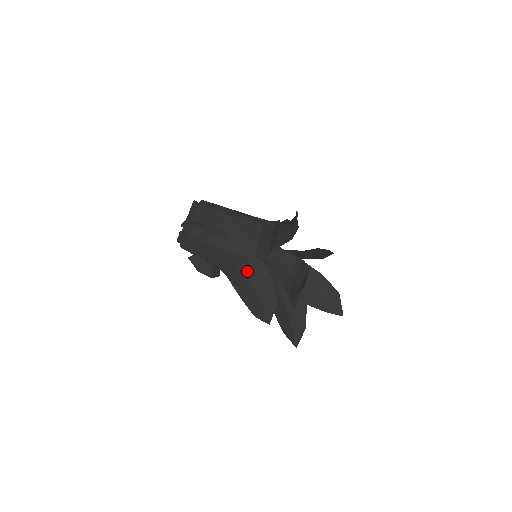
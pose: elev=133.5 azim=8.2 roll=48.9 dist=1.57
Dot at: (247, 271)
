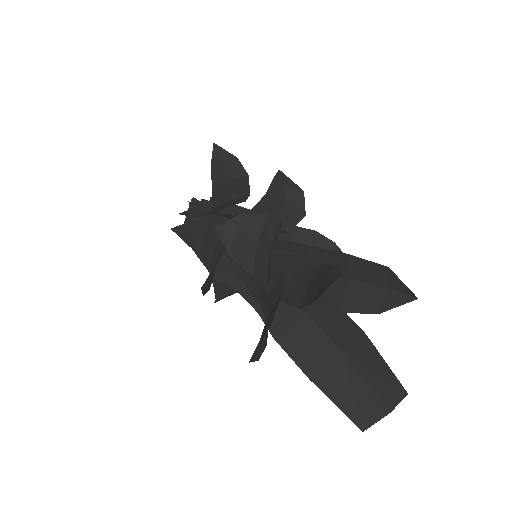
Dot at: (220, 248)
